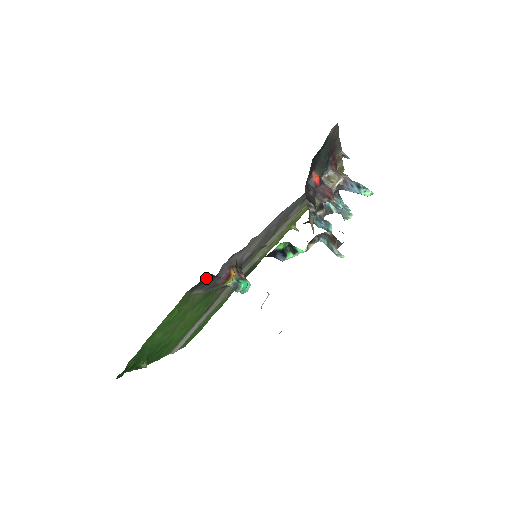
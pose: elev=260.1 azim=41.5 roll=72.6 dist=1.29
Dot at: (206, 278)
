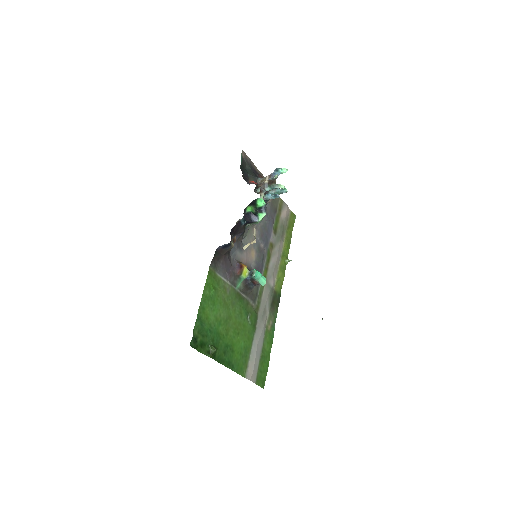
Dot at: (218, 254)
